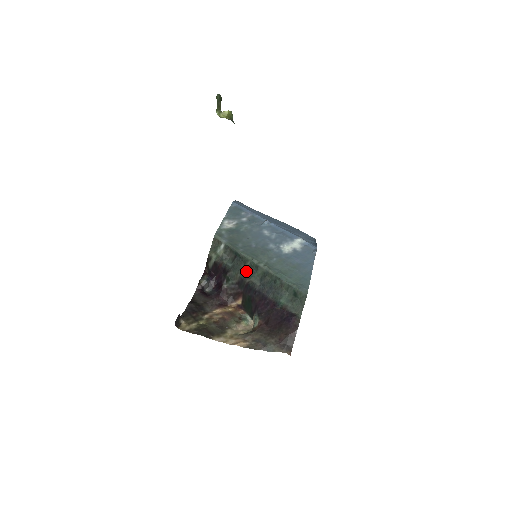
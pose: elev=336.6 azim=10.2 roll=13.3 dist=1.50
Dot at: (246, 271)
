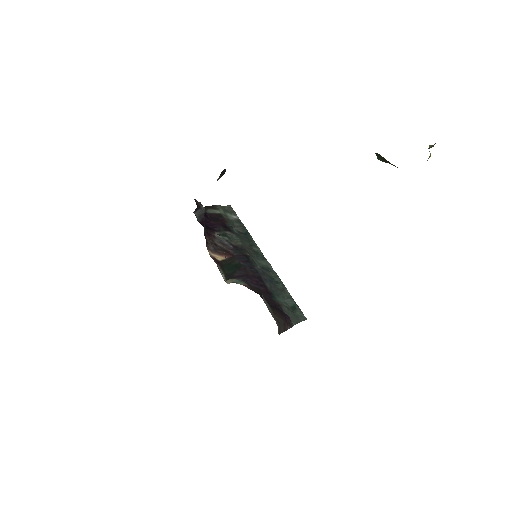
Dot at: (251, 249)
